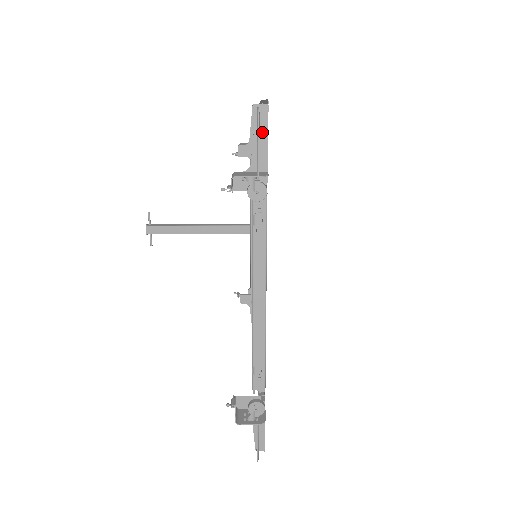
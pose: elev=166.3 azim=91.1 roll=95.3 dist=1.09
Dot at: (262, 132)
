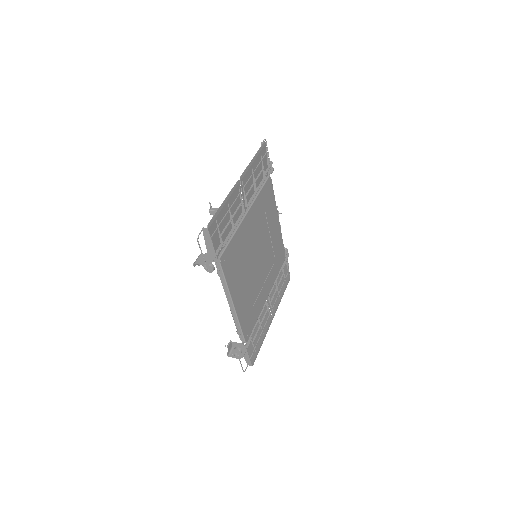
Dot at: (208, 239)
